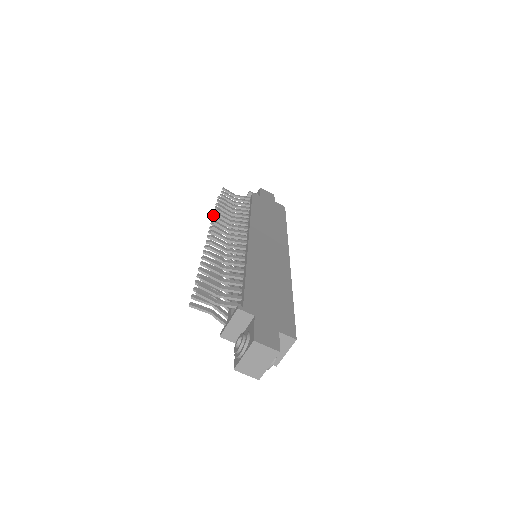
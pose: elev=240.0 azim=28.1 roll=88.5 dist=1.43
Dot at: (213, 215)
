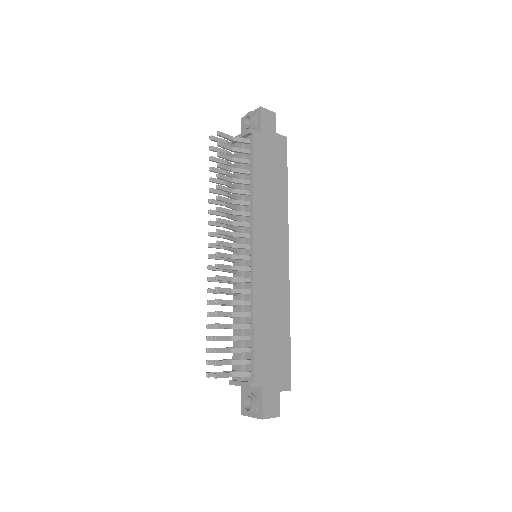
Dot at: (209, 192)
